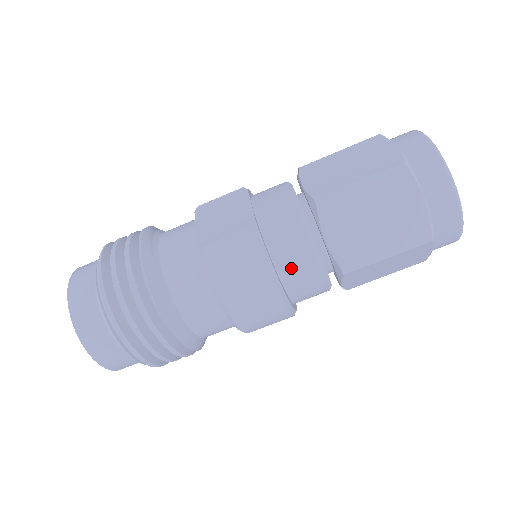
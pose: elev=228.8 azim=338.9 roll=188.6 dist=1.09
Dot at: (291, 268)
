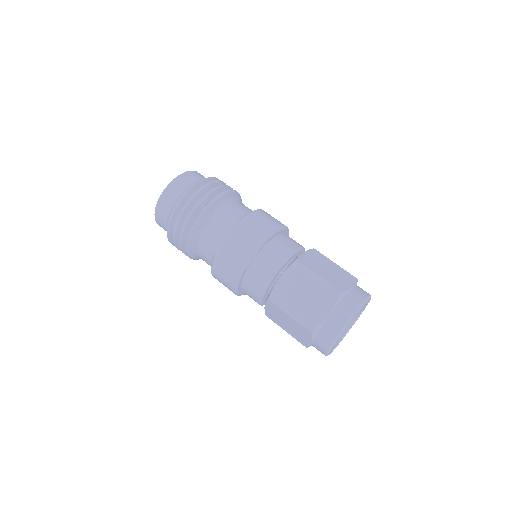
Dot at: (248, 295)
